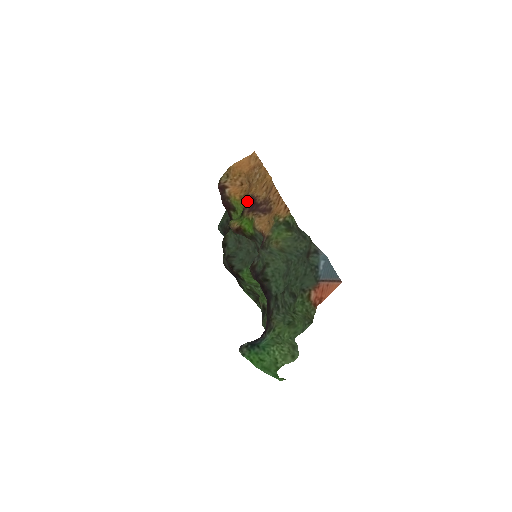
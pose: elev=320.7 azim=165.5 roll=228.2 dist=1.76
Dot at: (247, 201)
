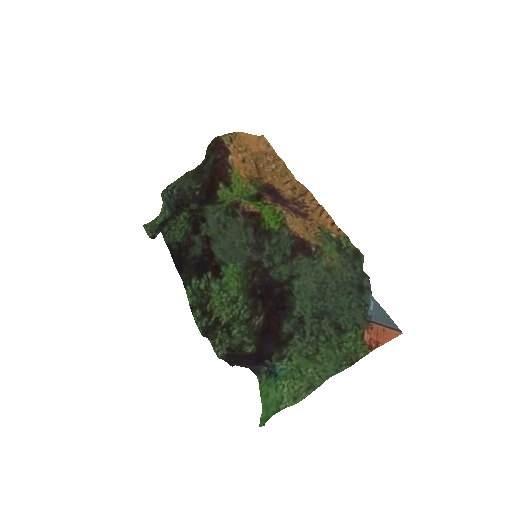
Dot at: (257, 186)
